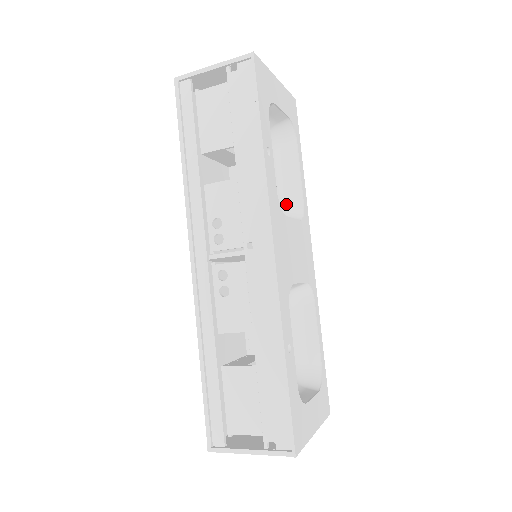
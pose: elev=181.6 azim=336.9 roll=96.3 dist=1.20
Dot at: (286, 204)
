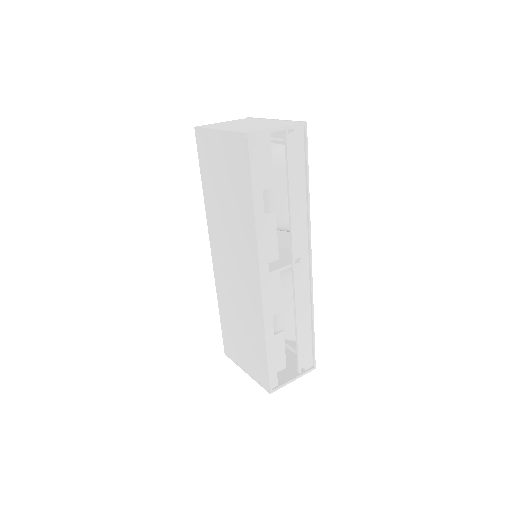
Dot at: occluded
